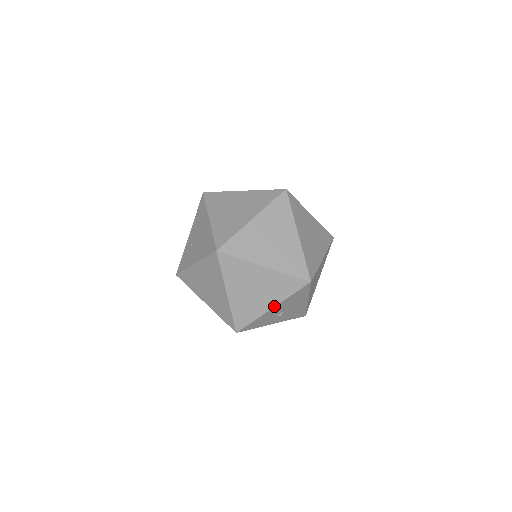
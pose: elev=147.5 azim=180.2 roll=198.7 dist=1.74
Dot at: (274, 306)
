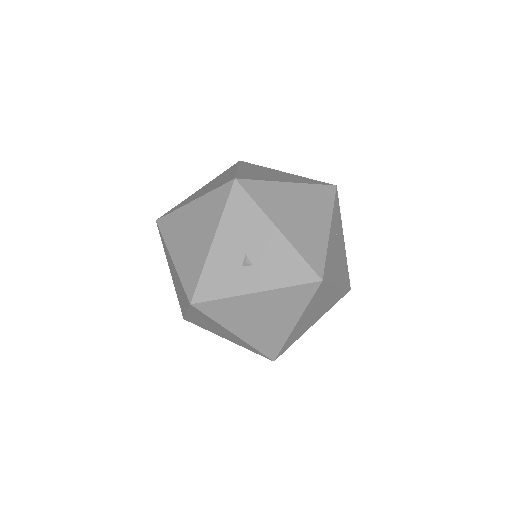
Dot at: (213, 238)
